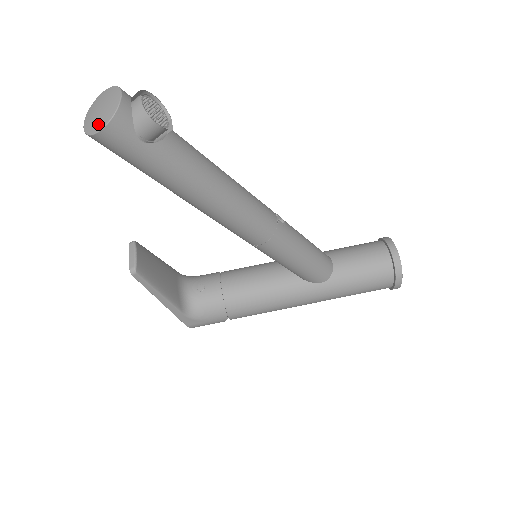
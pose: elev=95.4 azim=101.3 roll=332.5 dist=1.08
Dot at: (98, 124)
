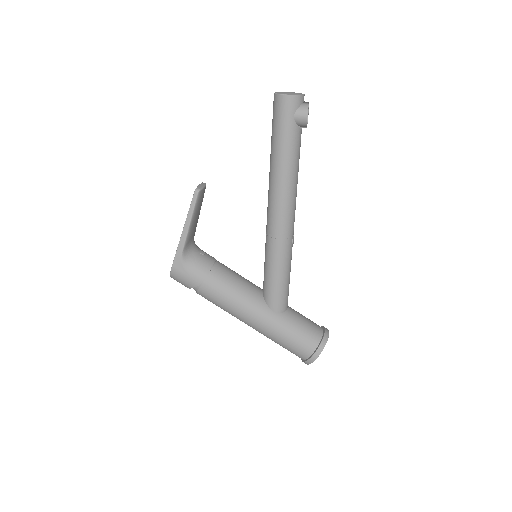
Dot at: (287, 93)
